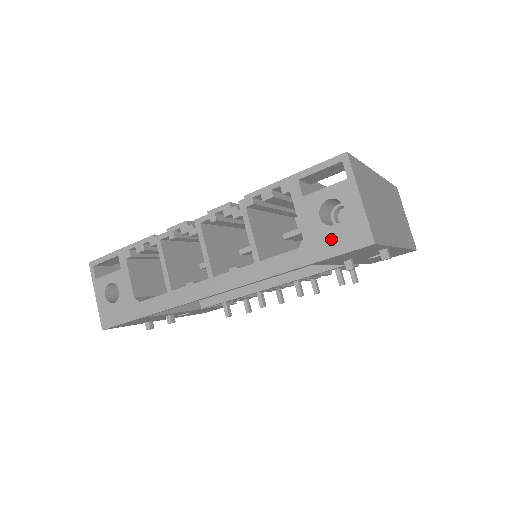
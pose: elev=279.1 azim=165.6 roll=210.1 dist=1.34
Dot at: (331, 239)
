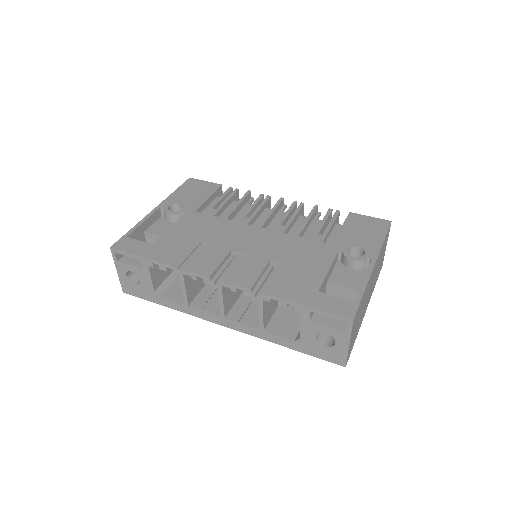
Dot at: (319, 350)
